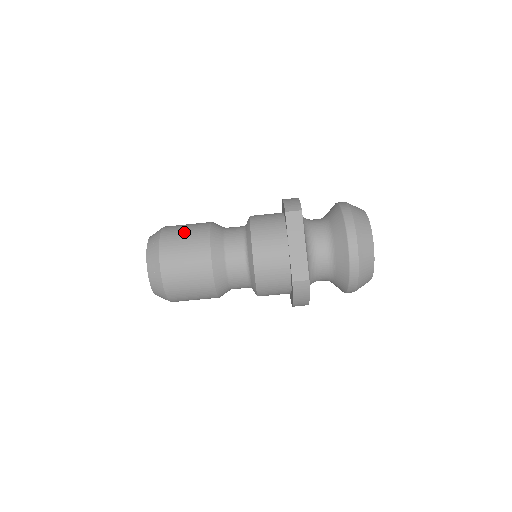
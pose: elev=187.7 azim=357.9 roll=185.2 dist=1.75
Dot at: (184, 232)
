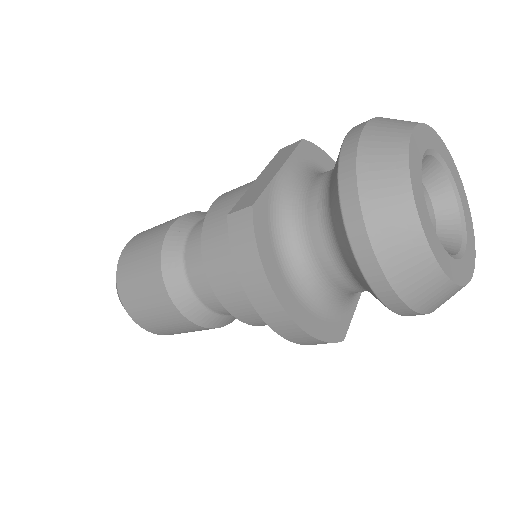
Dot at: occluded
